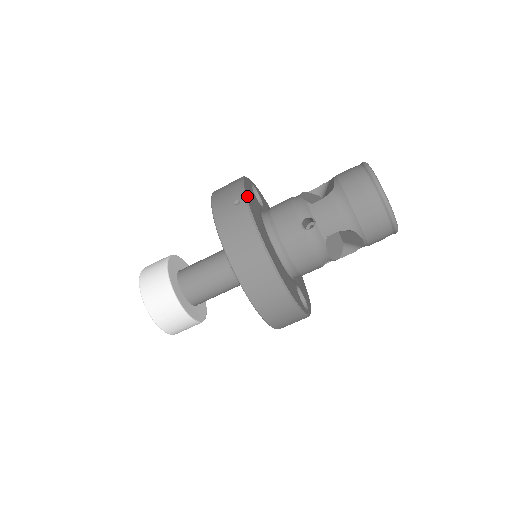
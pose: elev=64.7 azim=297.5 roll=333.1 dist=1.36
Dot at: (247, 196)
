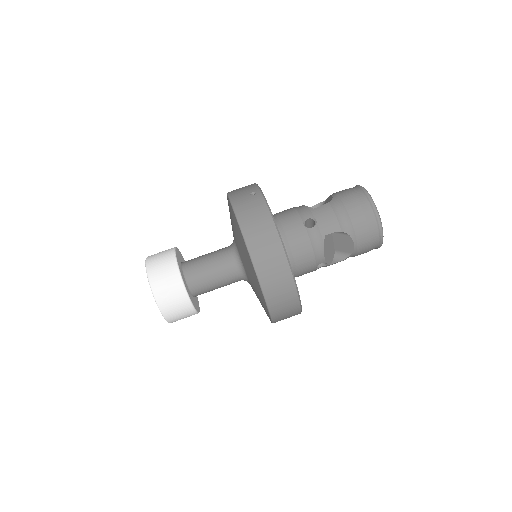
Dot at: occluded
